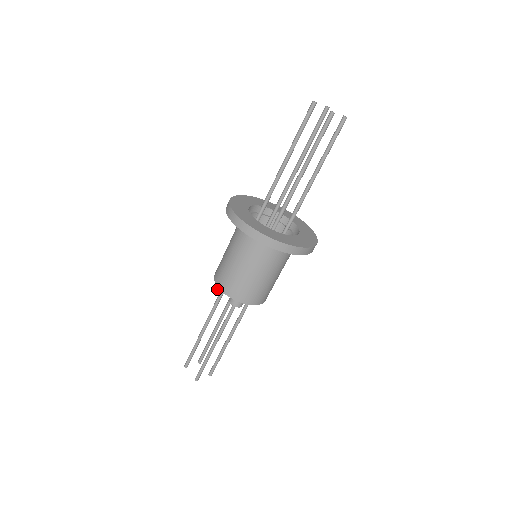
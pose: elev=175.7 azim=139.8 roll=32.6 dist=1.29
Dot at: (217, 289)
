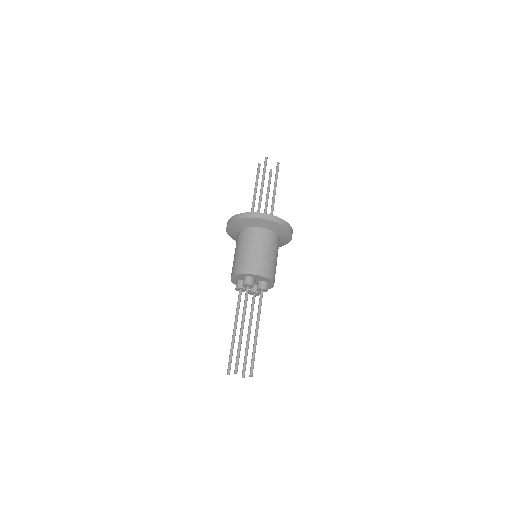
Dot at: (235, 288)
